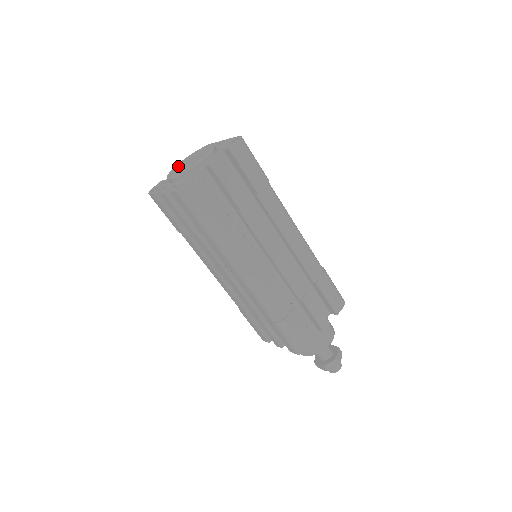
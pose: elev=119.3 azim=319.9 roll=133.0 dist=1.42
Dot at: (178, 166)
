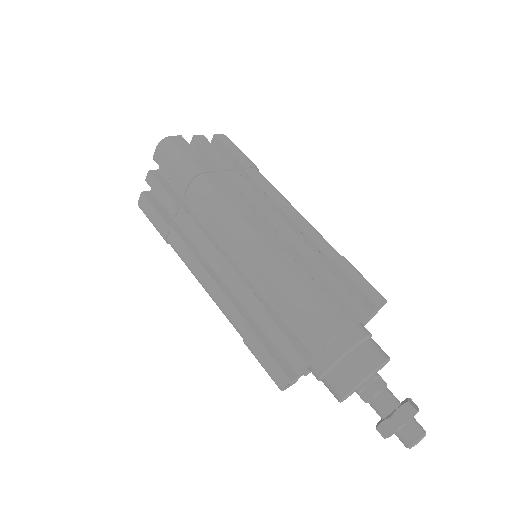
Dot at: occluded
